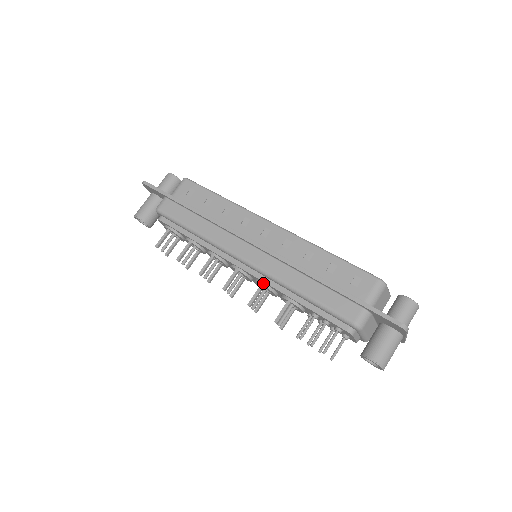
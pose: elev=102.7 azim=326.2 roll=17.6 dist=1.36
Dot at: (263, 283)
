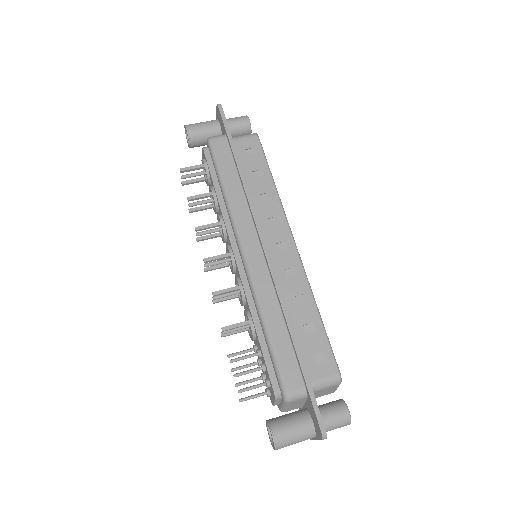
Dot at: (242, 286)
